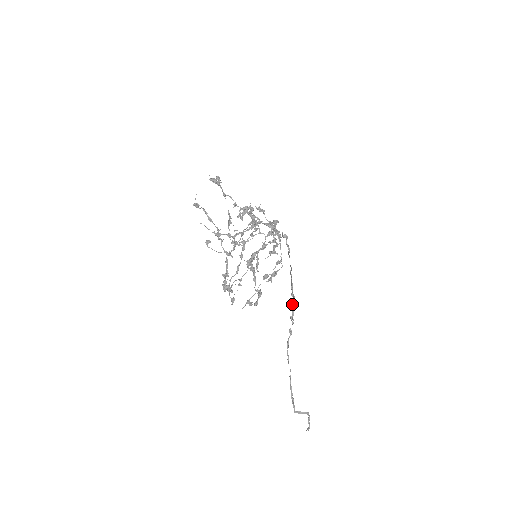
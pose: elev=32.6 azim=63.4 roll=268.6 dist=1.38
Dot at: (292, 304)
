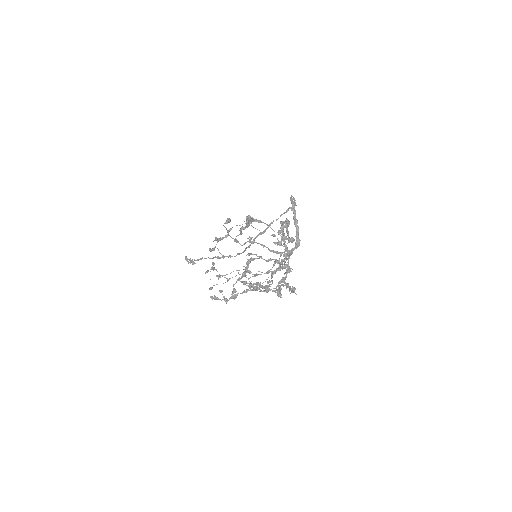
Dot at: occluded
